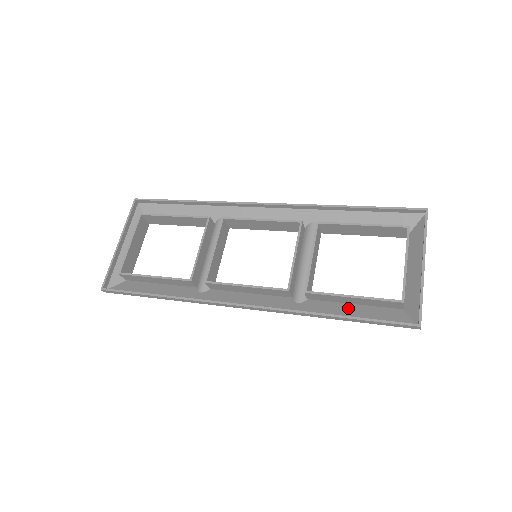
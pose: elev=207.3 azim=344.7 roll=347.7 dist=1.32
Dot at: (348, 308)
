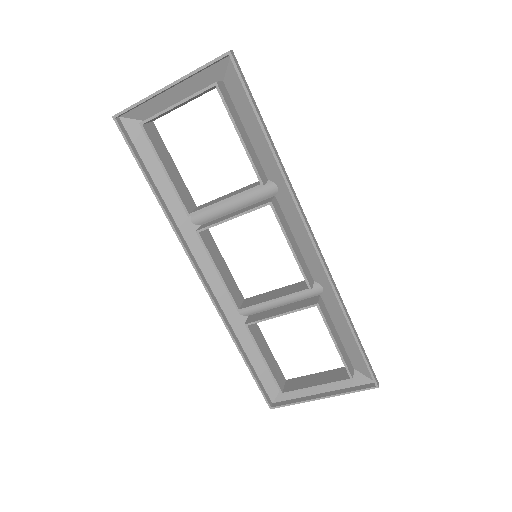
Dot at: occluded
